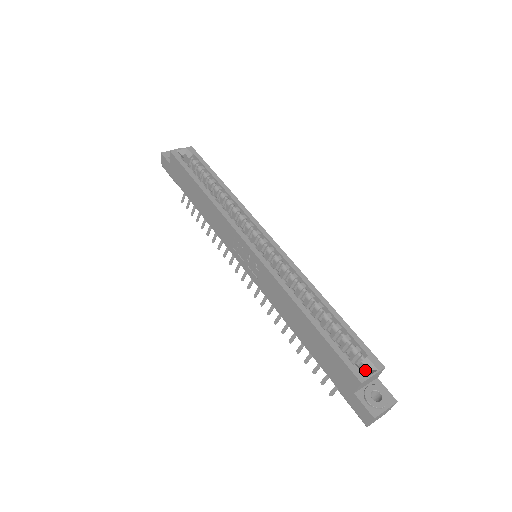
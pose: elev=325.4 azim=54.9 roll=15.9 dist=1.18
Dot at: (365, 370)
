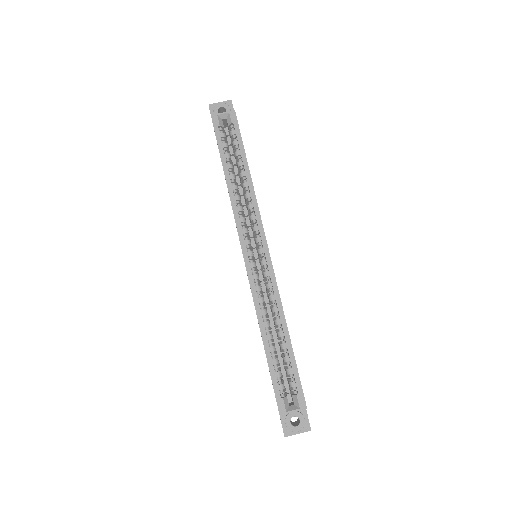
Dot at: (293, 401)
